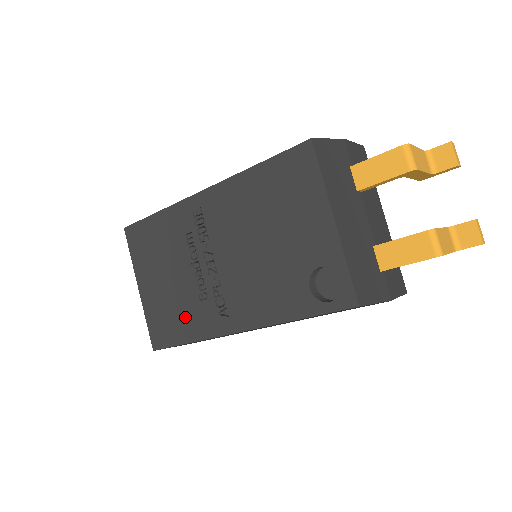
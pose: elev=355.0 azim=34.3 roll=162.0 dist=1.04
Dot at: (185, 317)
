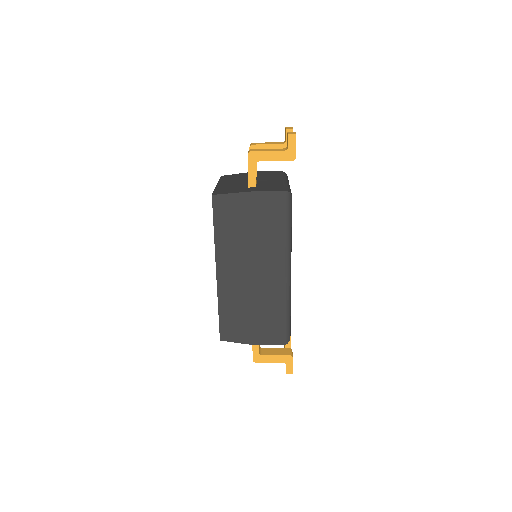
Dot at: occluded
